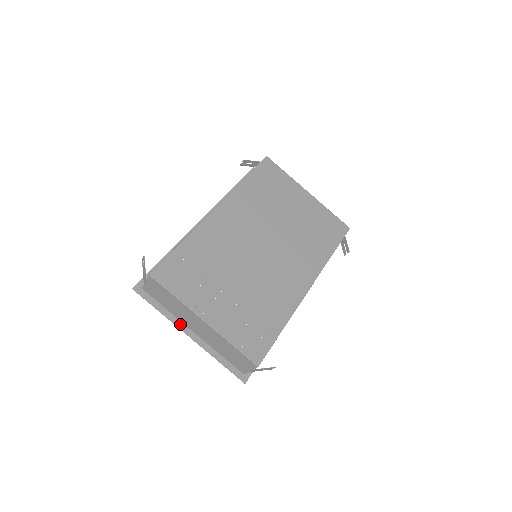
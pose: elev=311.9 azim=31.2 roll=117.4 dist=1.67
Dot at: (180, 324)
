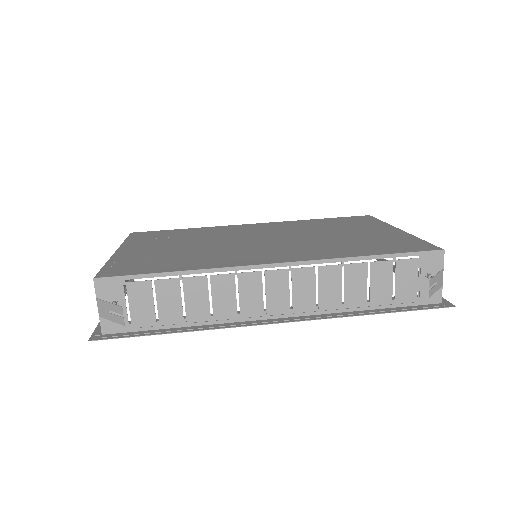
Dot at: occluded
